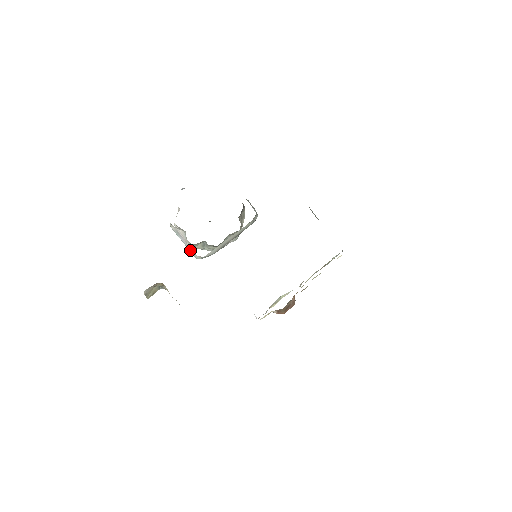
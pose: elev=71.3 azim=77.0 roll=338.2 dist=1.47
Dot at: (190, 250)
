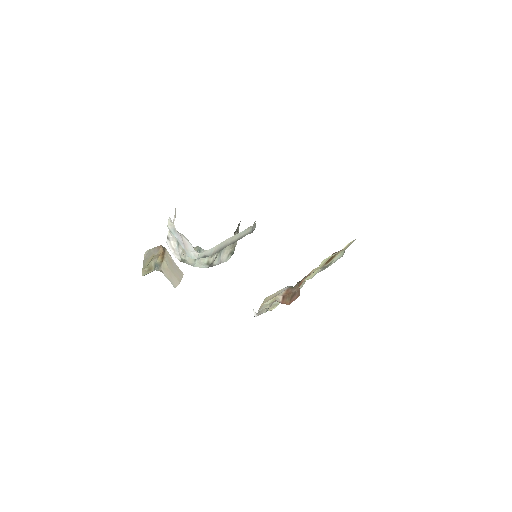
Dot at: (186, 248)
